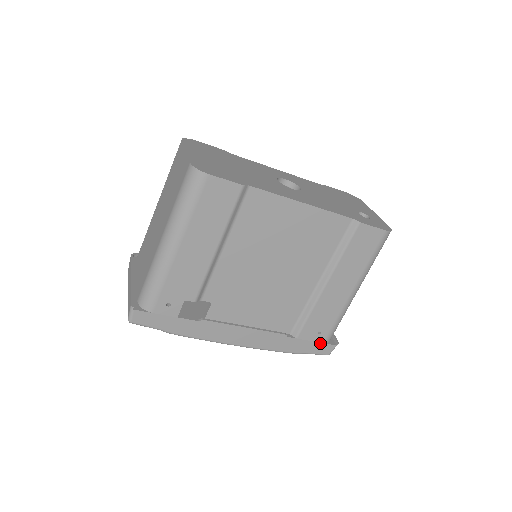
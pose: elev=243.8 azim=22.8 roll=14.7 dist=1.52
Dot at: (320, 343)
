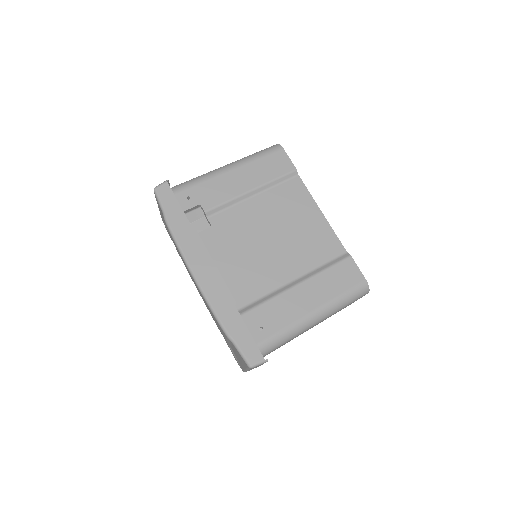
Dot at: (254, 342)
